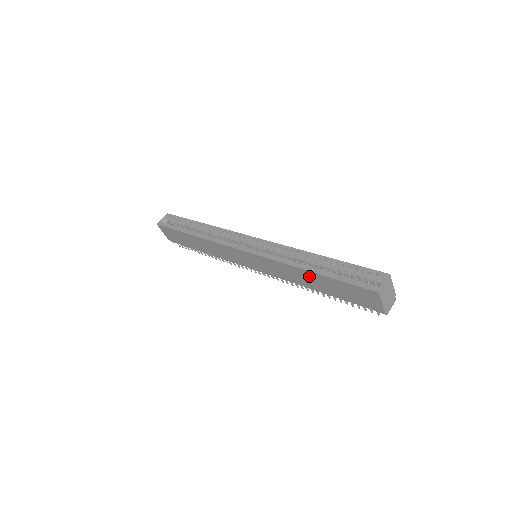
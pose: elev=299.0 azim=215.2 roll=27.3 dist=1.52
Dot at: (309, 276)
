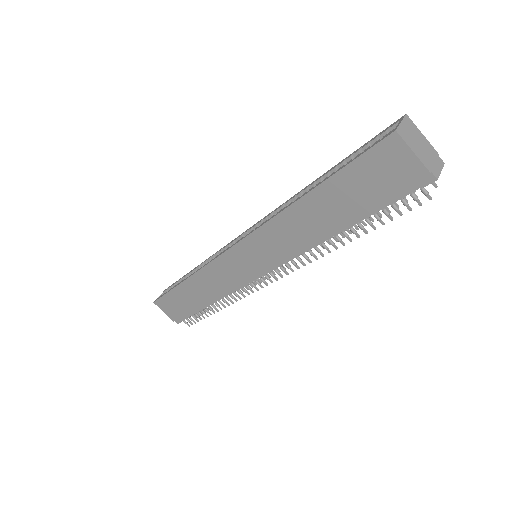
Dot at: (310, 207)
